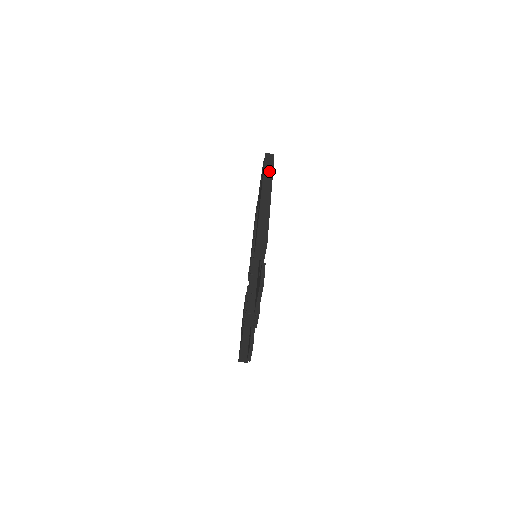
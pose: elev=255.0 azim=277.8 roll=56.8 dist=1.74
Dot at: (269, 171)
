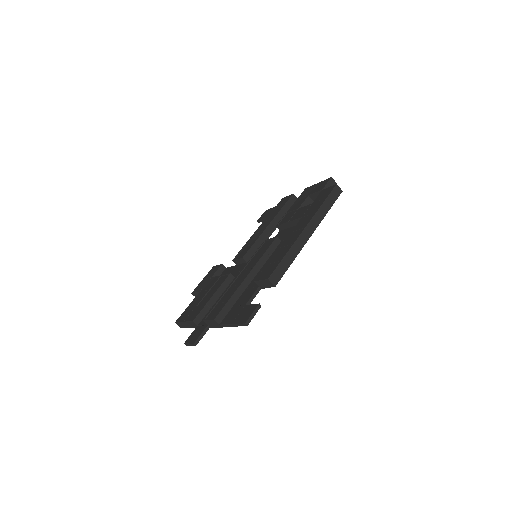
Dot at: (326, 208)
